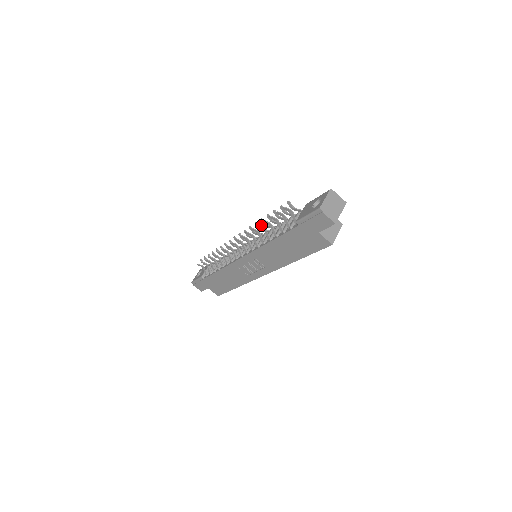
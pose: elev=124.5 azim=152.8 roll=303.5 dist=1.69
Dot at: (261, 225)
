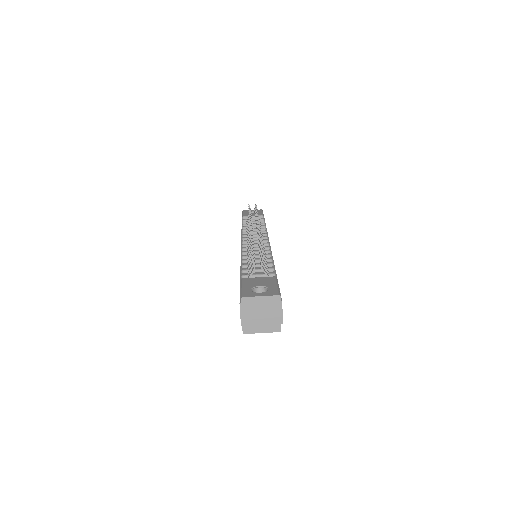
Dot at: occluded
